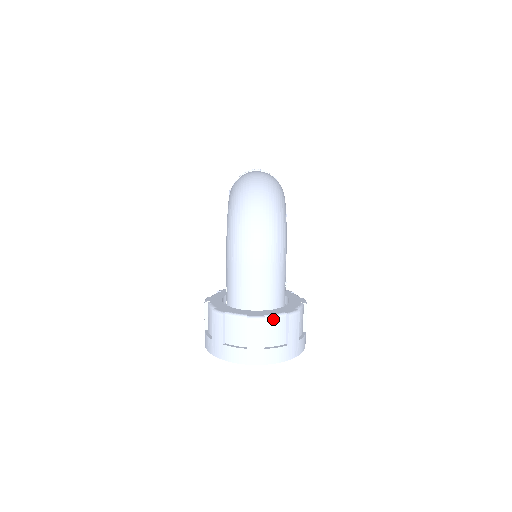
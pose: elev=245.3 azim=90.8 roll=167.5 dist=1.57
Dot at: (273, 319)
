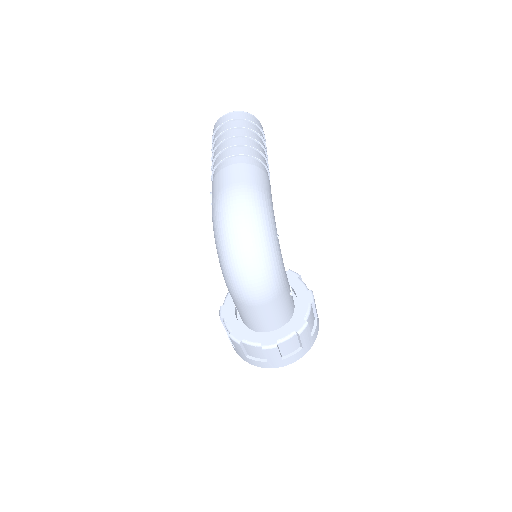
Dot at: (285, 341)
